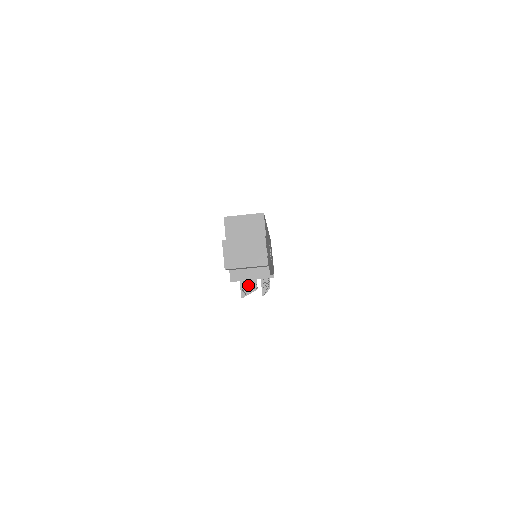
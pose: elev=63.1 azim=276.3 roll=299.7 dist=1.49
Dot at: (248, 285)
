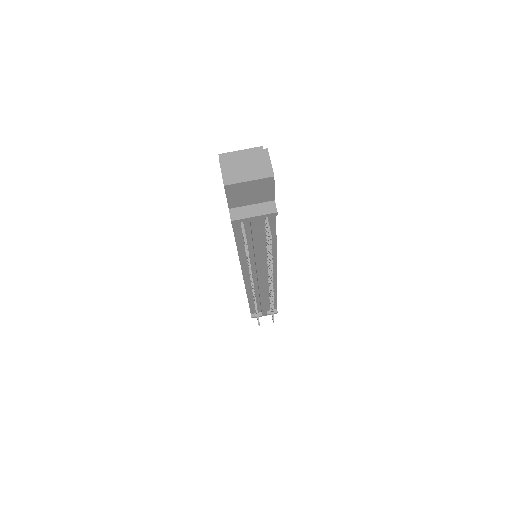
Dot at: occluded
